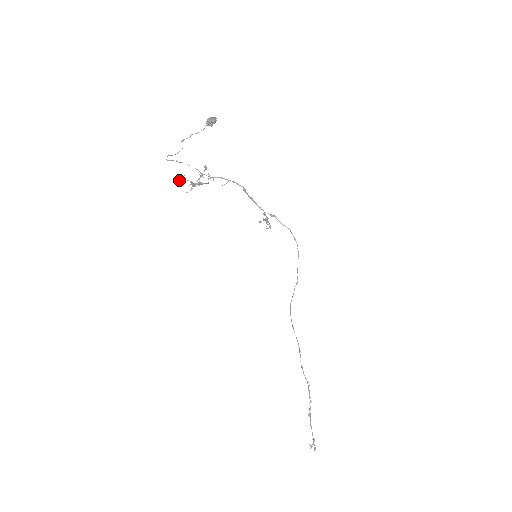
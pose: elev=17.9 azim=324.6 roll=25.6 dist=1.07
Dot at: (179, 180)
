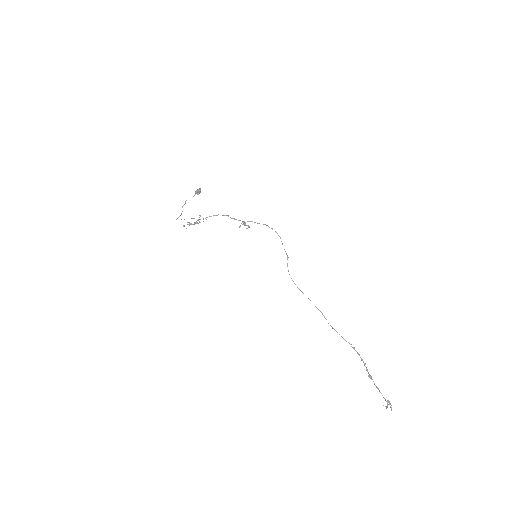
Dot at: occluded
